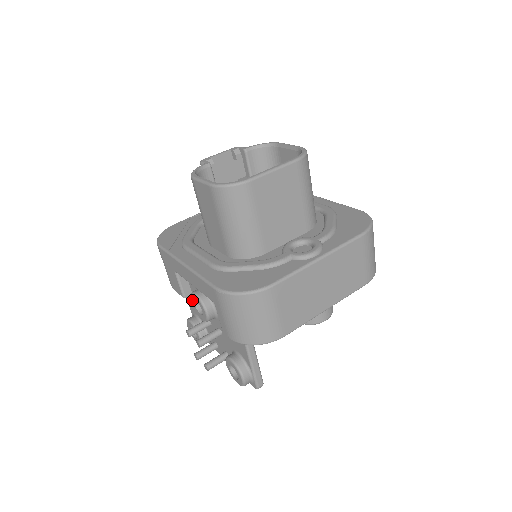
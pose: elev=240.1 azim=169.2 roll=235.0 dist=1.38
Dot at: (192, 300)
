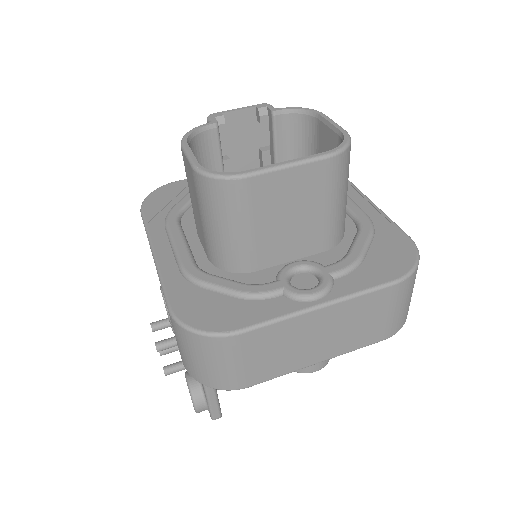
Dot at: occluded
